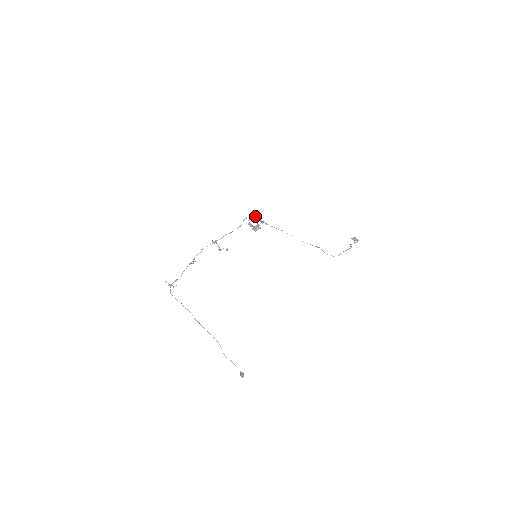
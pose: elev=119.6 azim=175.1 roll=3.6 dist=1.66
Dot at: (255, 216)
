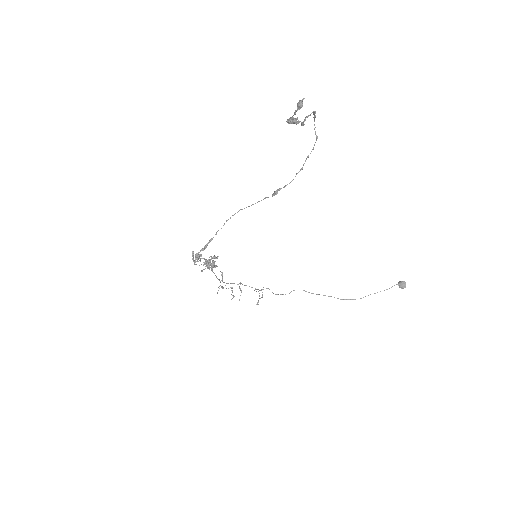
Dot at: occluded
